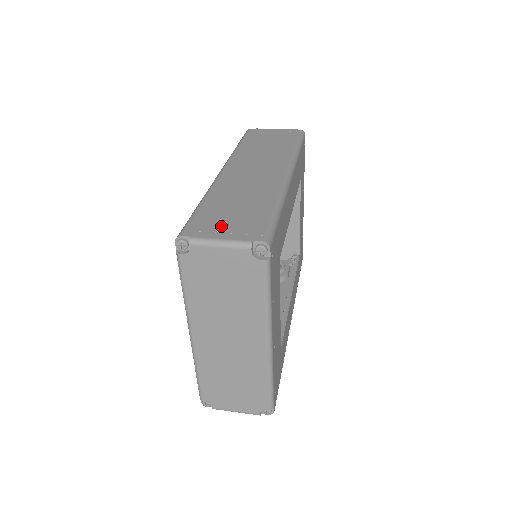
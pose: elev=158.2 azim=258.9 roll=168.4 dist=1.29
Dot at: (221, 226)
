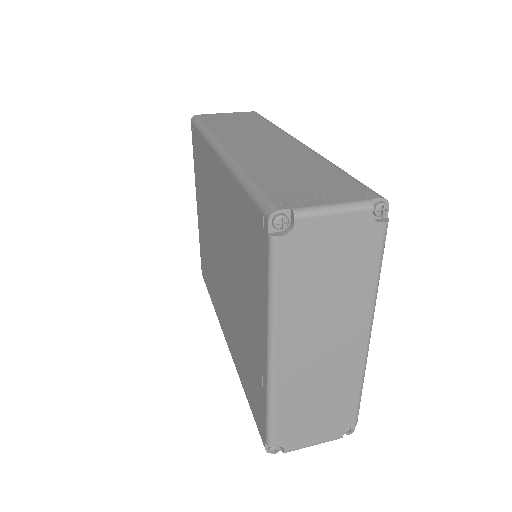
Dot at: (311, 193)
